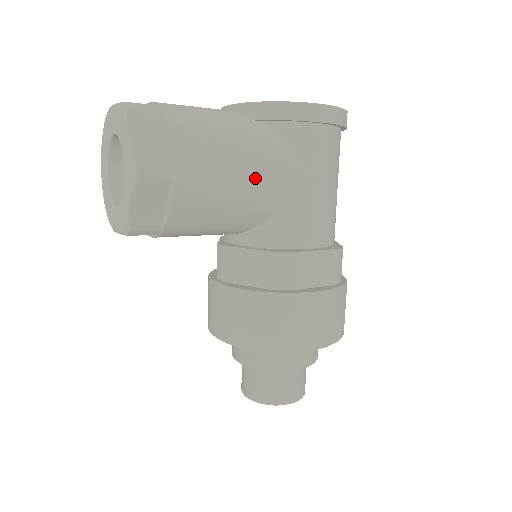
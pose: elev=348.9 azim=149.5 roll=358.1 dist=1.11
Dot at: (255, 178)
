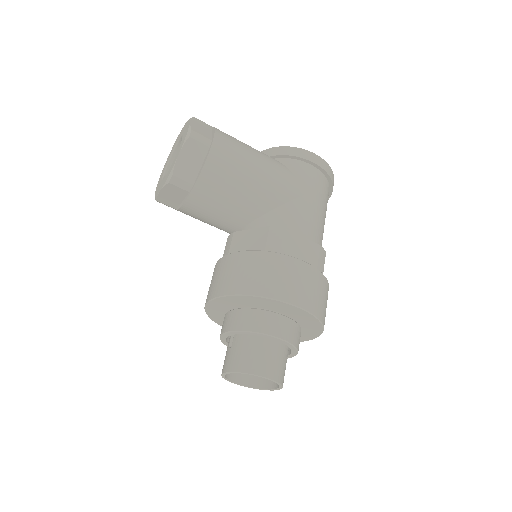
Dot at: (264, 173)
